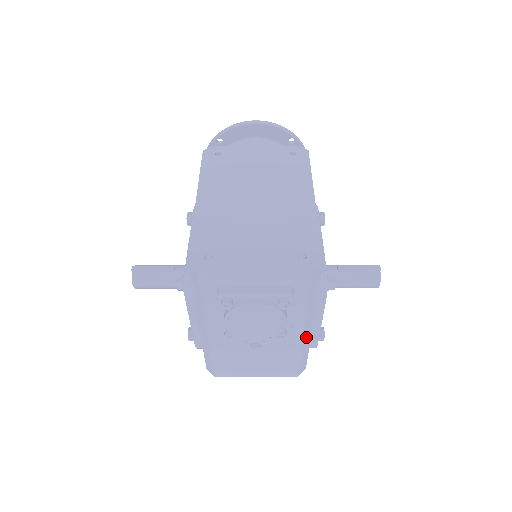
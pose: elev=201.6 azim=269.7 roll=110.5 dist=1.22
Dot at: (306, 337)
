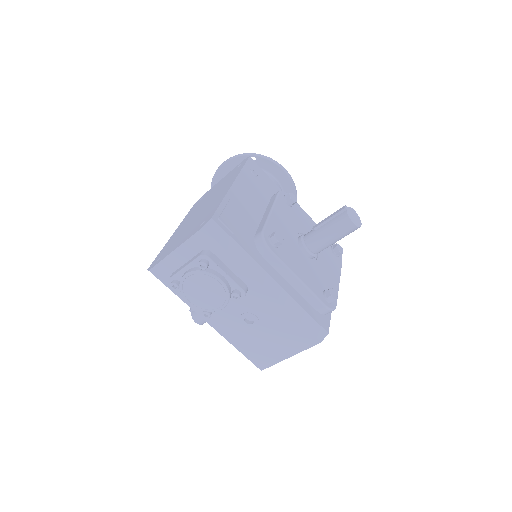
Dot at: (278, 294)
